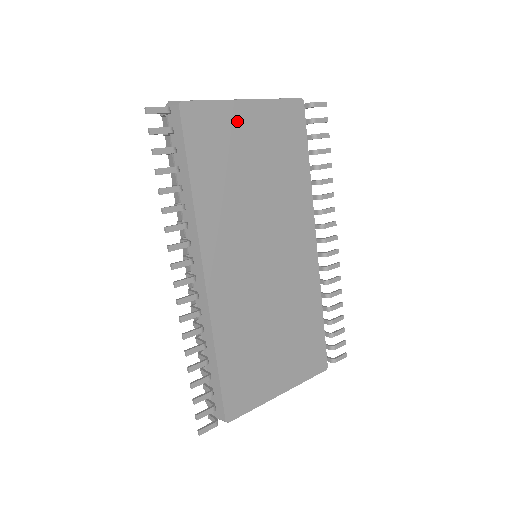
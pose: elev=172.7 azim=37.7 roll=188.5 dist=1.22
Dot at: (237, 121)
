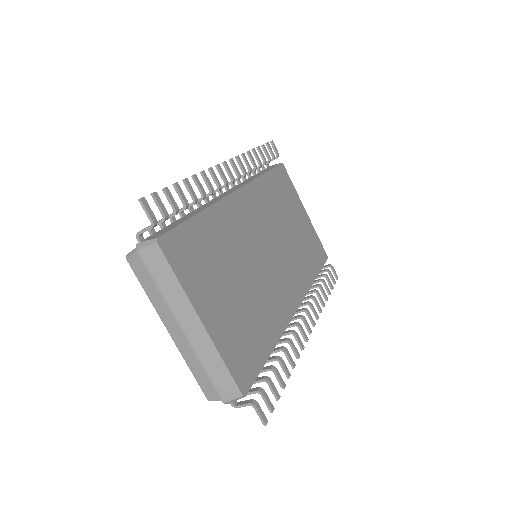
Dot at: (297, 205)
